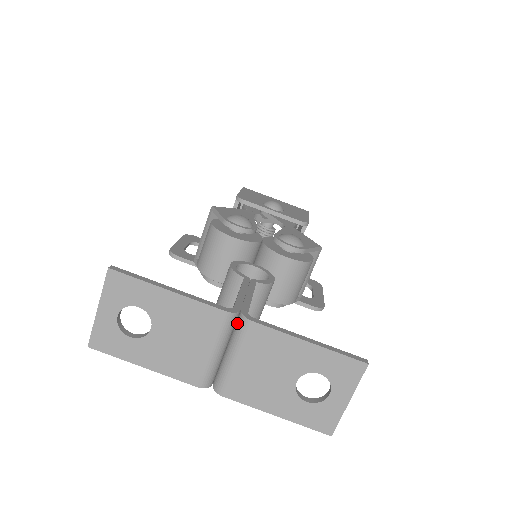
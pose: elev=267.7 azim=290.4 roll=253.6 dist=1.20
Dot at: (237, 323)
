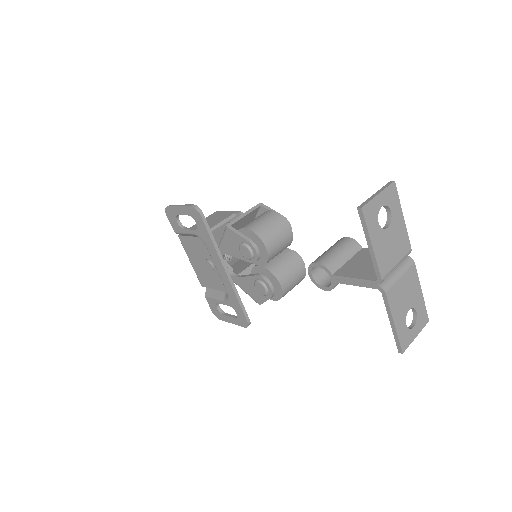
Dot at: (405, 259)
